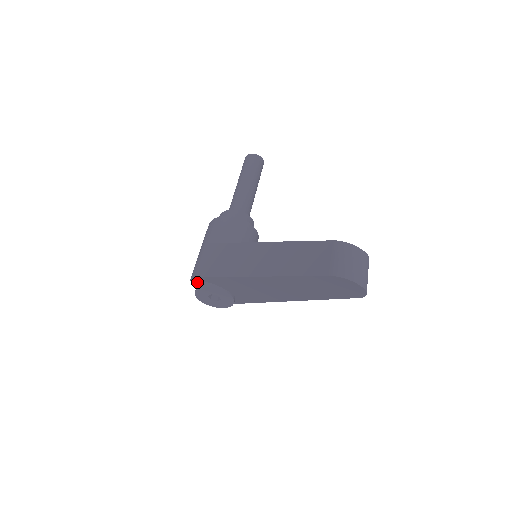
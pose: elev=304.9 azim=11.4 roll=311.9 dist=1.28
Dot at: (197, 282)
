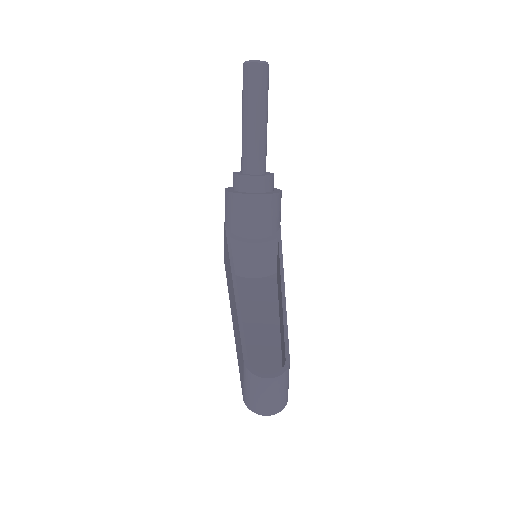
Dot at: occluded
